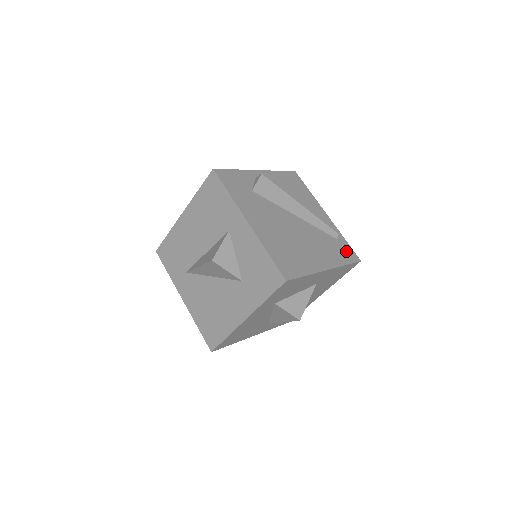
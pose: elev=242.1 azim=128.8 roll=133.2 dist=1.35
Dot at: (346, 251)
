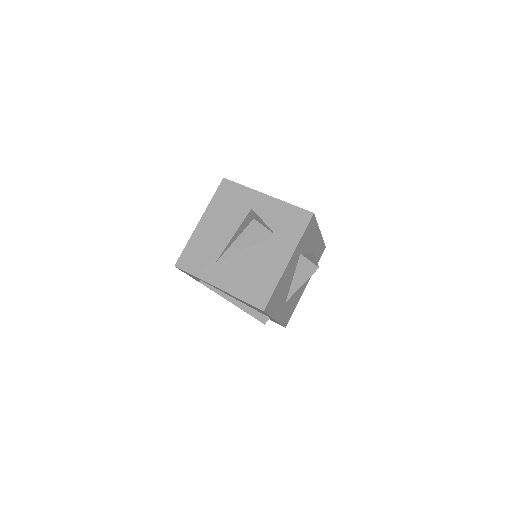
Dot at: occluded
